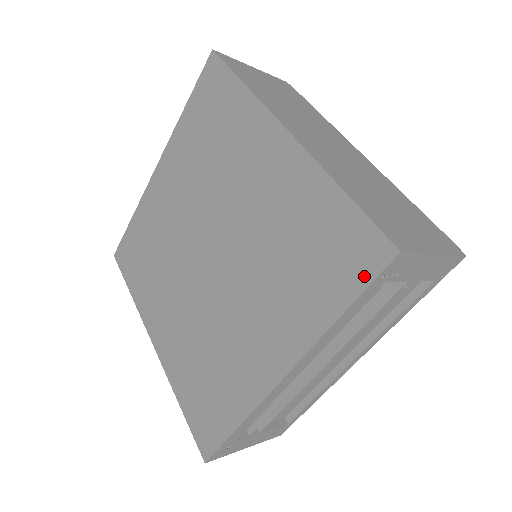
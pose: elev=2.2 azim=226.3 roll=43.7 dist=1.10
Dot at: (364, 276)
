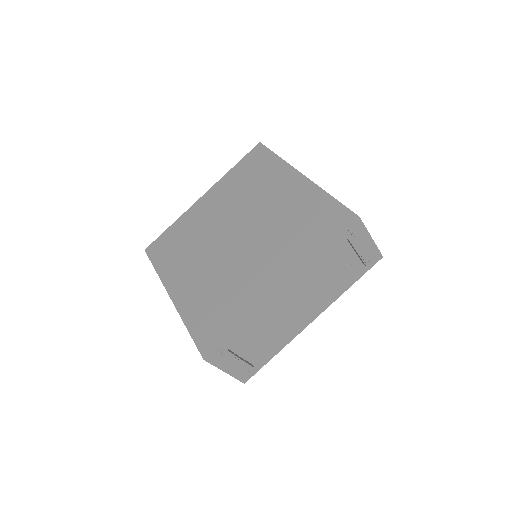
Dot at: (339, 229)
